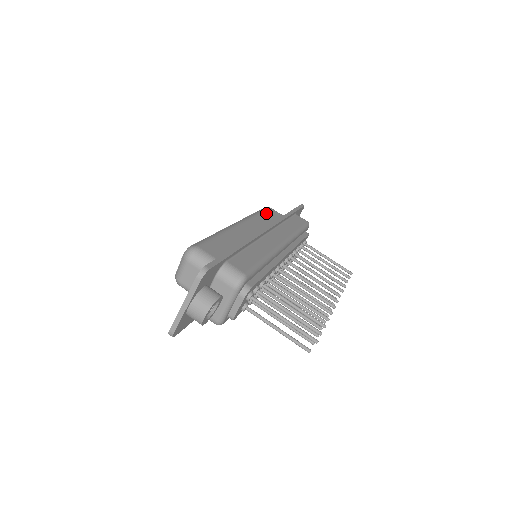
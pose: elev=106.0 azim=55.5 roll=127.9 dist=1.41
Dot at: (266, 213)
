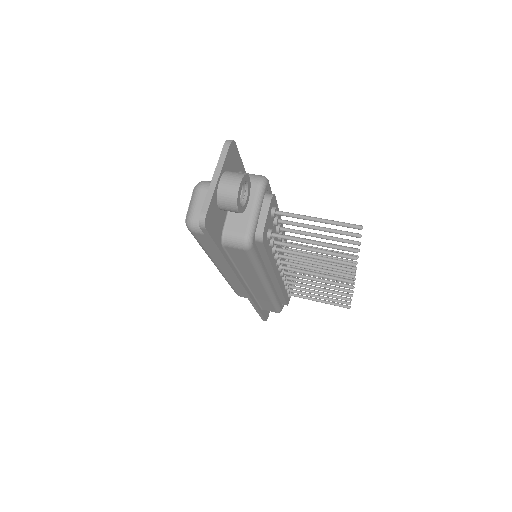
Dot at: occluded
